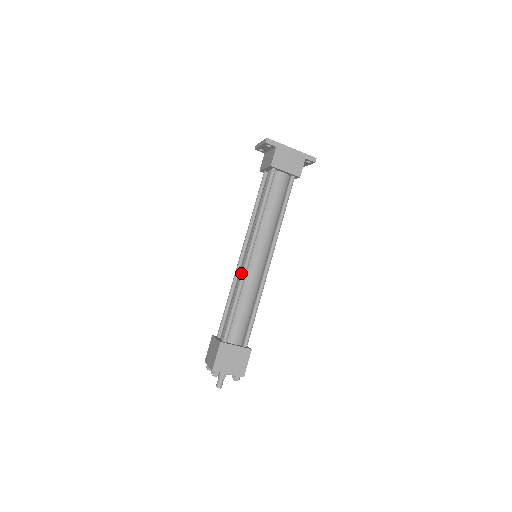
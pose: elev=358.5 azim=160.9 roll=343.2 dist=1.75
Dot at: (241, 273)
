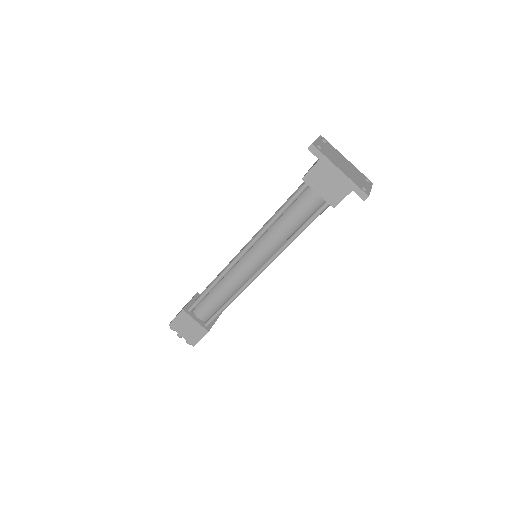
Dot at: occluded
